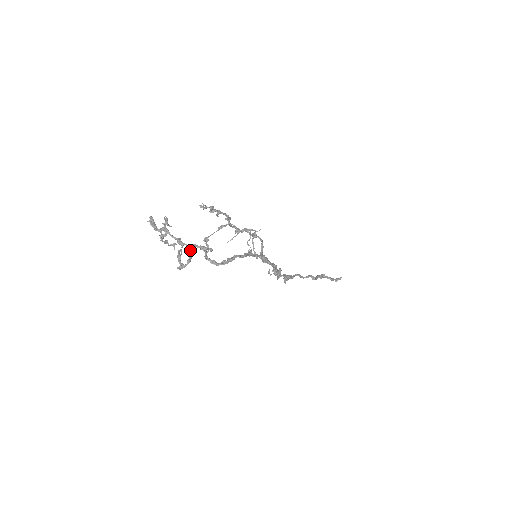
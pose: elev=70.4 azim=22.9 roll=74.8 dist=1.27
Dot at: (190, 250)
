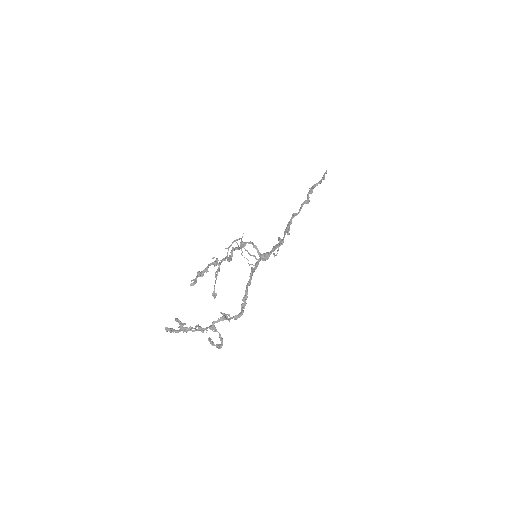
Dot at: (215, 330)
